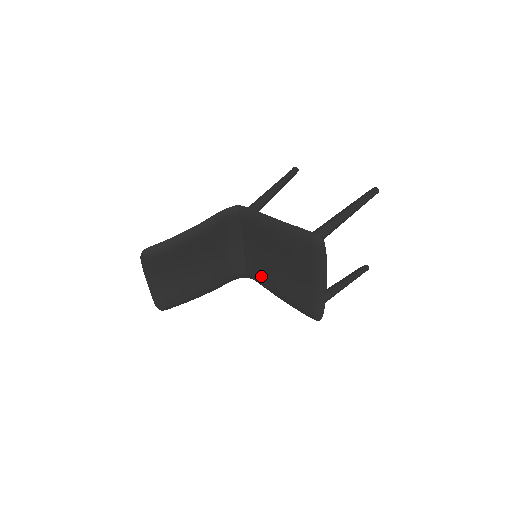
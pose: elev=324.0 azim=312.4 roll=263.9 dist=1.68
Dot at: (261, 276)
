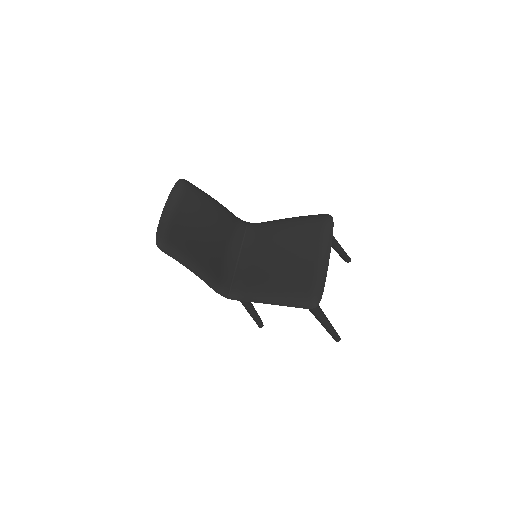
Dot at: (252, 283)
